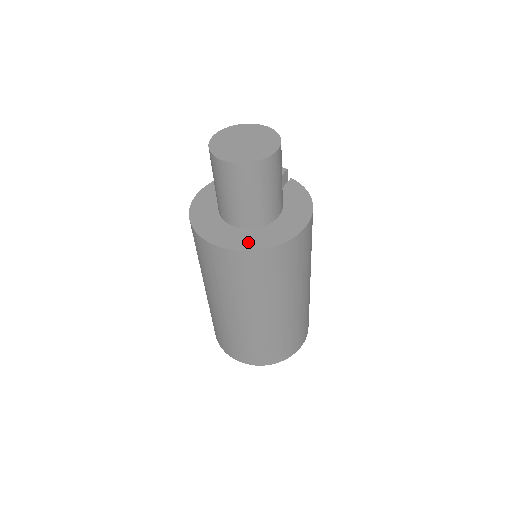
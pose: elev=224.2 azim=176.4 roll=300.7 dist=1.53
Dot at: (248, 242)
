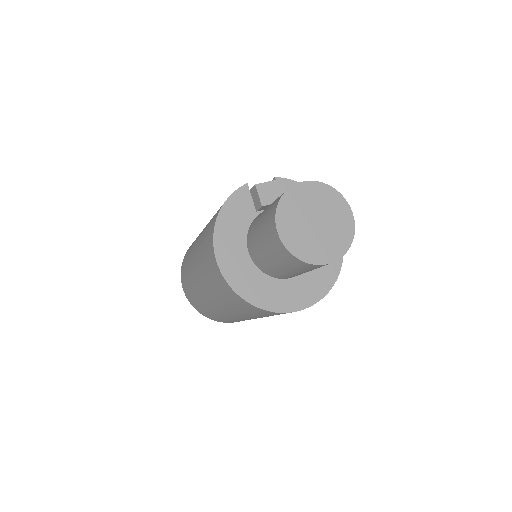
Dot at: (320, 284)
